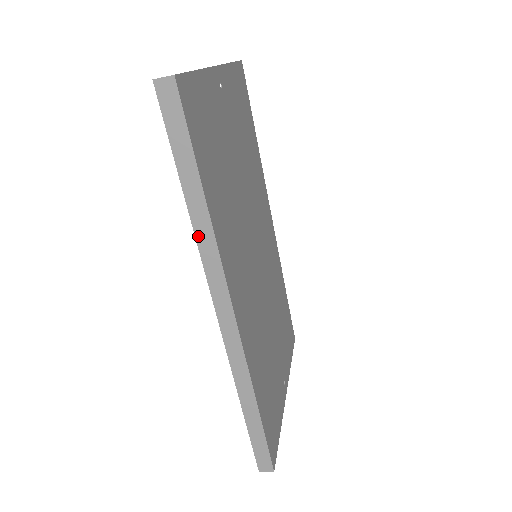
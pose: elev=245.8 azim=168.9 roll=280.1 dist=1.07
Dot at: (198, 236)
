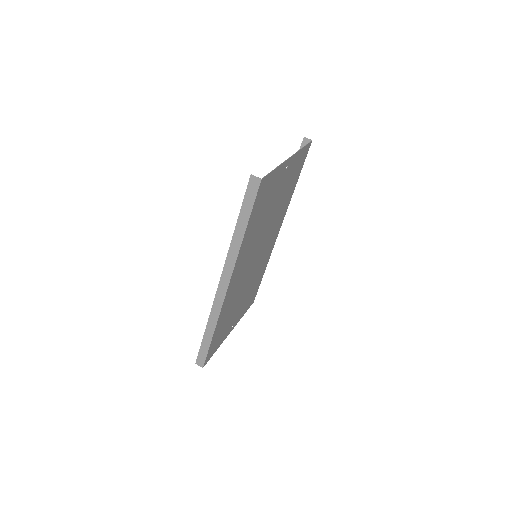
Dot at: (231, 246)
